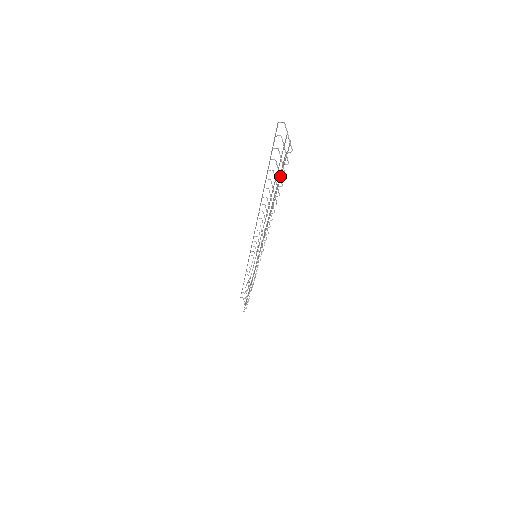
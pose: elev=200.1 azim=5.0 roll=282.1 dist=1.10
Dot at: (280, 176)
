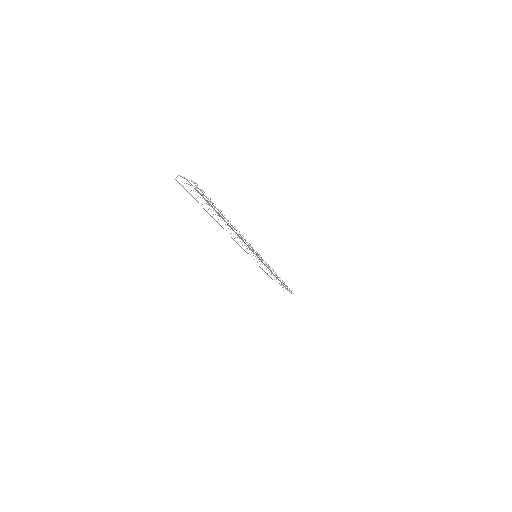
Dot at: (208, 202)
